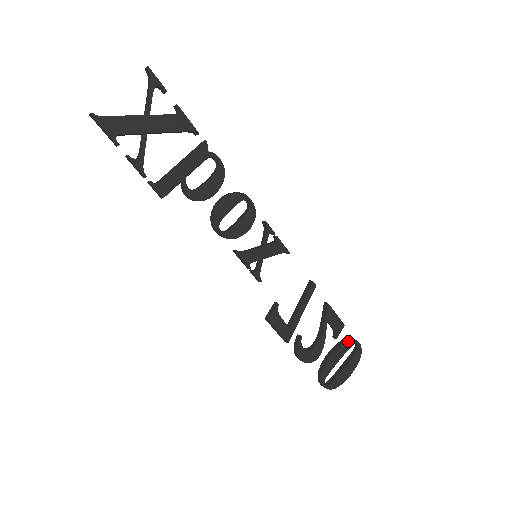
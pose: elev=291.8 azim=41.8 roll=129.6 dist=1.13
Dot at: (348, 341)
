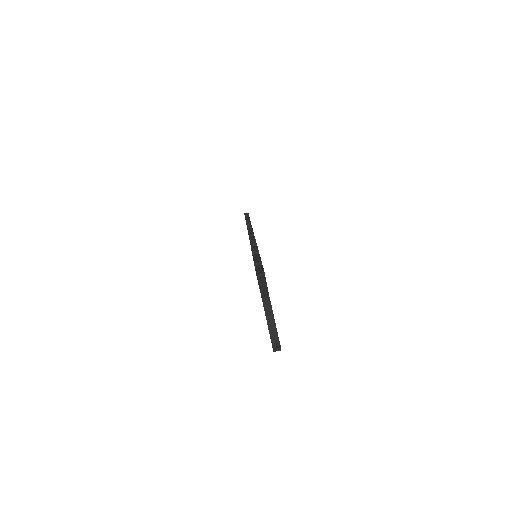
Dot at: occluded
